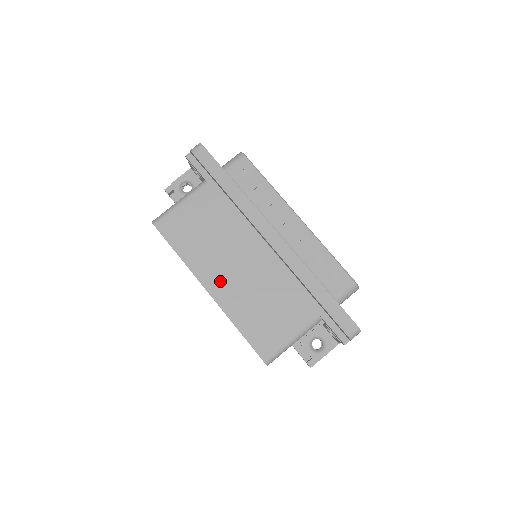
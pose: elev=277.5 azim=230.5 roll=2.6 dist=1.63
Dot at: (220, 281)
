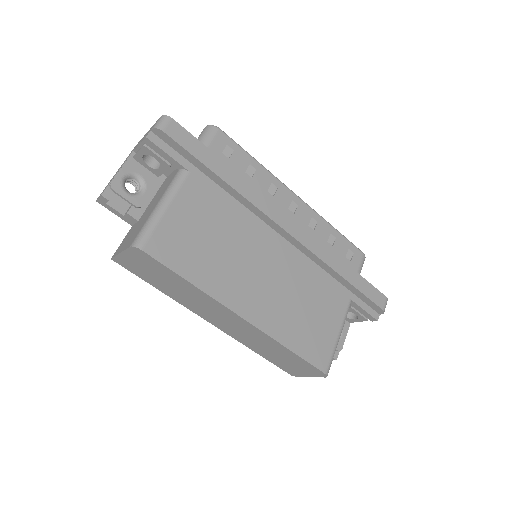
Dot at: (252, 299)
